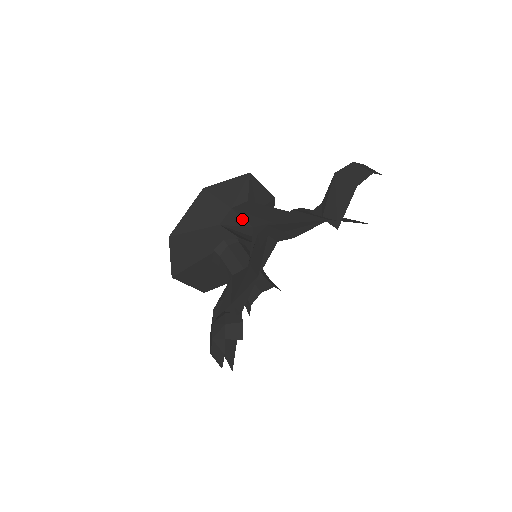
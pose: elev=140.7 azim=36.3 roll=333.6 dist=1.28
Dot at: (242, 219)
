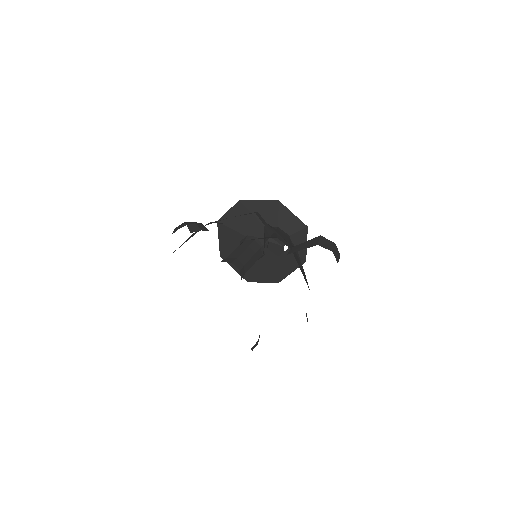
Dot at: (273, 232)
